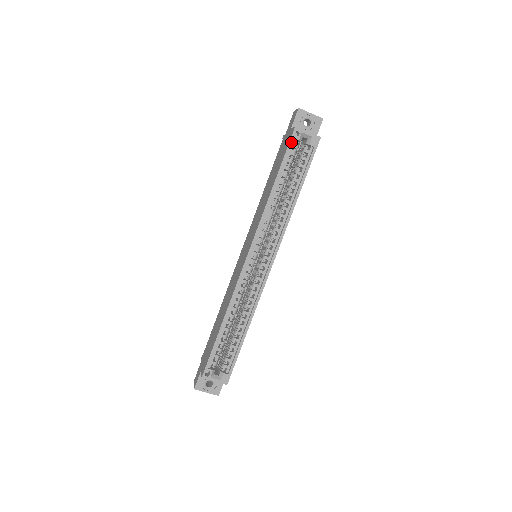
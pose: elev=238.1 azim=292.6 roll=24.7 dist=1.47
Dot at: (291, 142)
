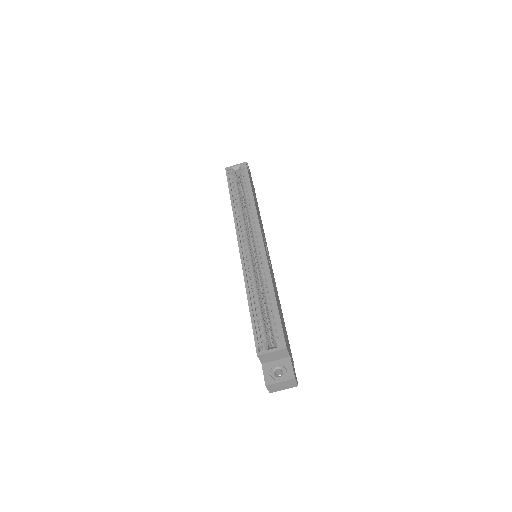
Dot at: (228, 175)
